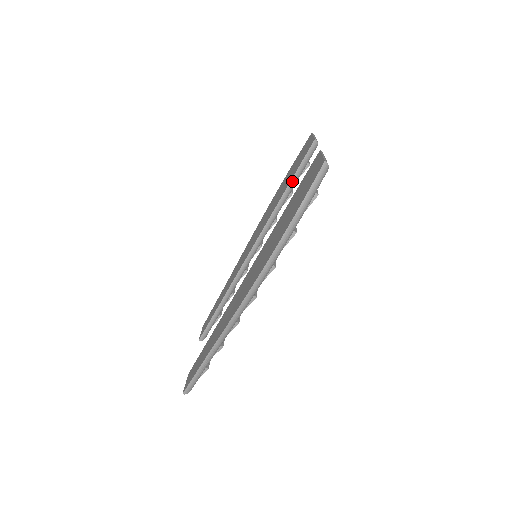
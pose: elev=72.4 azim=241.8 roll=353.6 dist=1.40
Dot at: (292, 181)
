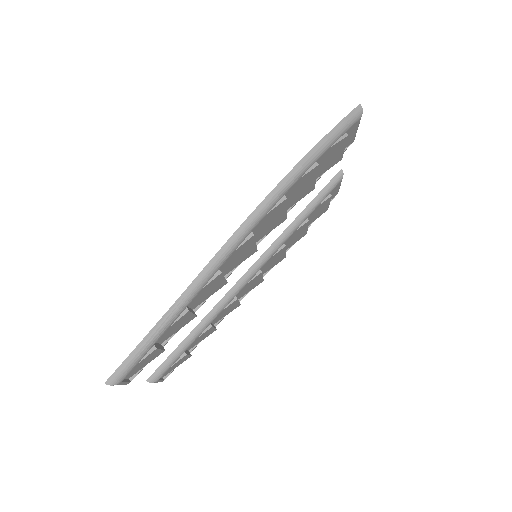
Dot at: (311, 204)
